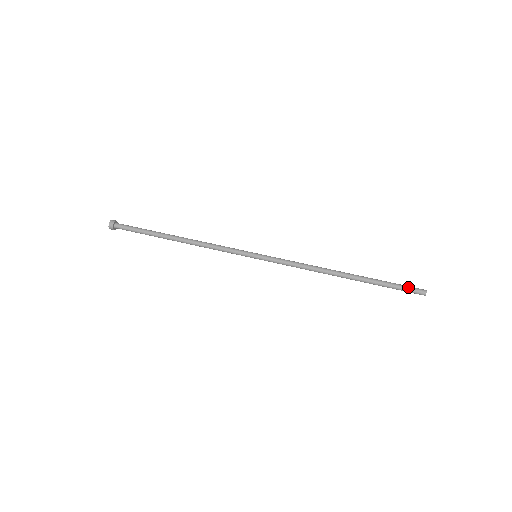
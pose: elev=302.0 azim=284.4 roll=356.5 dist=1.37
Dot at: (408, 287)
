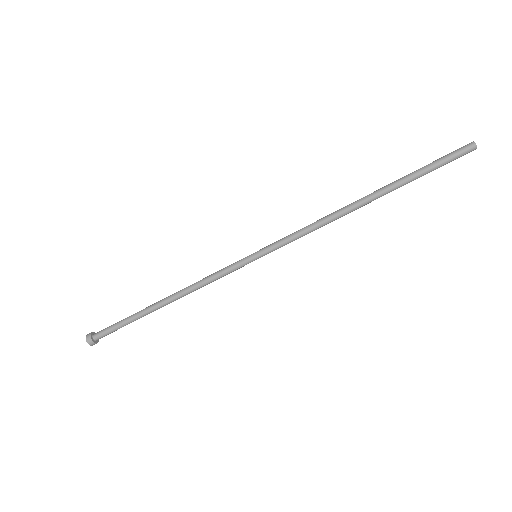
Dot at: (450, 157)
